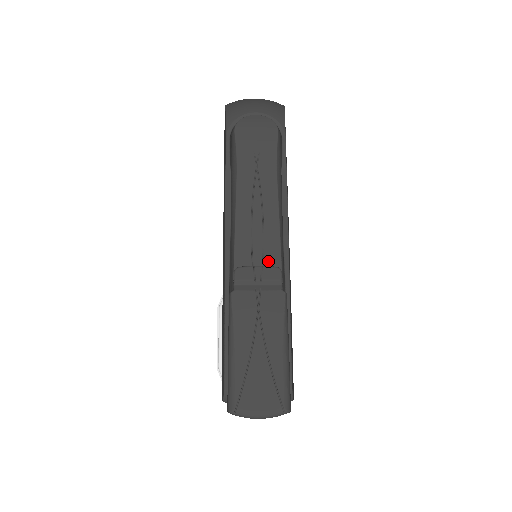
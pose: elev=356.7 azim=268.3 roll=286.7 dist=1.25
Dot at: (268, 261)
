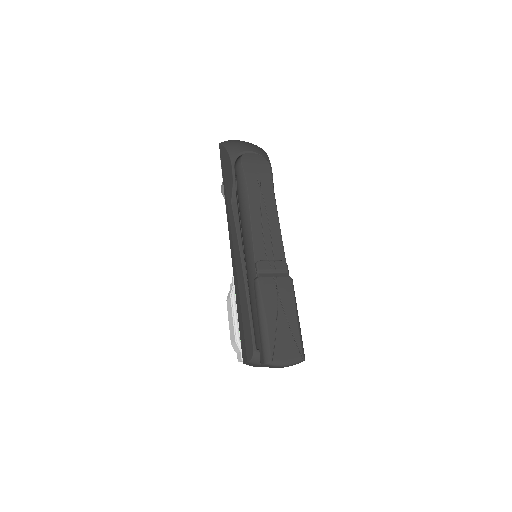
Dot at: (277, 257)
